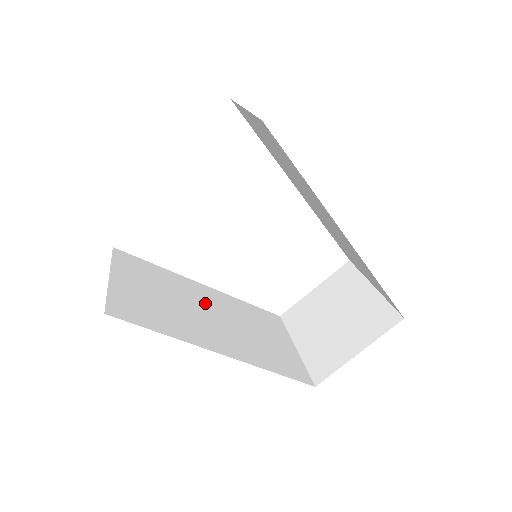
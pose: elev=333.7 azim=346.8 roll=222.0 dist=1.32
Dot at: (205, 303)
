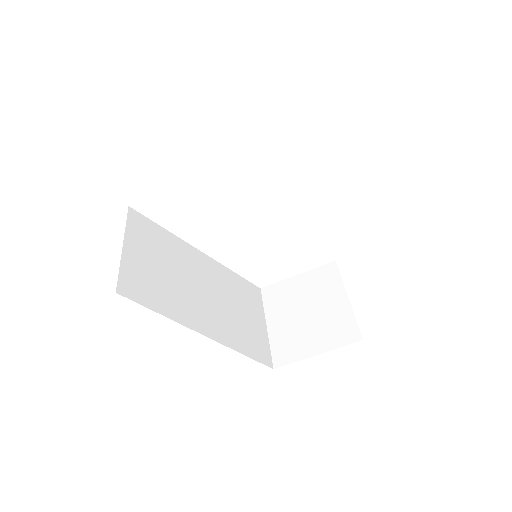
Dot at: (200, 275)
